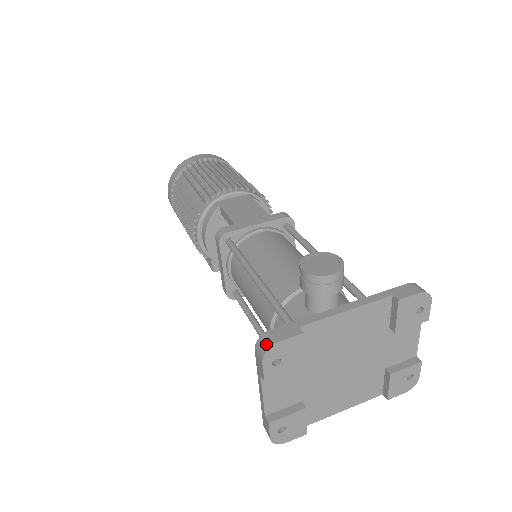
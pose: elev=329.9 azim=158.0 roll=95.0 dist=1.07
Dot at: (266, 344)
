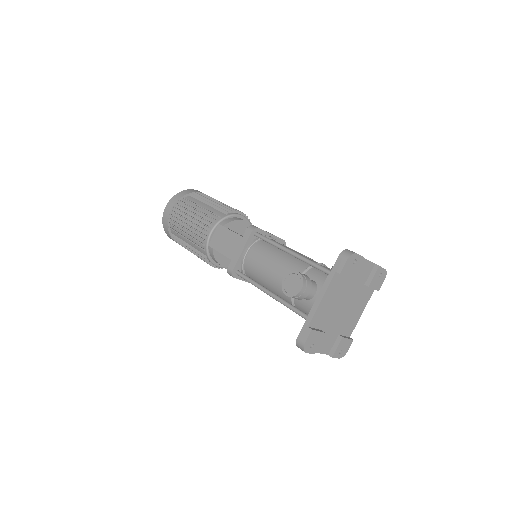
Dot at: (301, 347)
